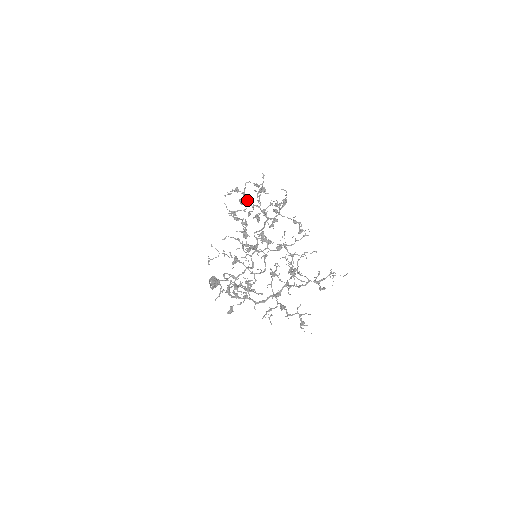
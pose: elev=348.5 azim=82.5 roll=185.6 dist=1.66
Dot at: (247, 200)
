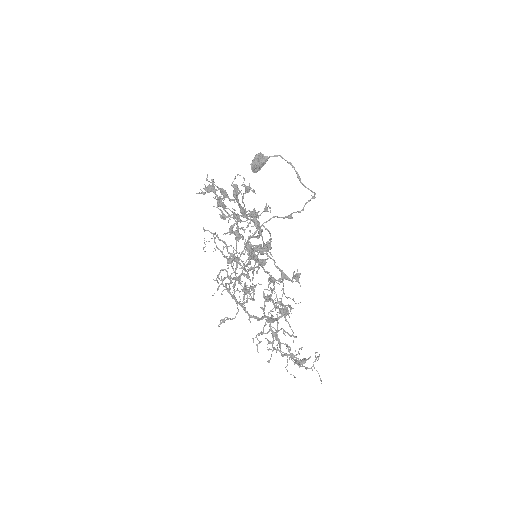
Dot at: occluded
